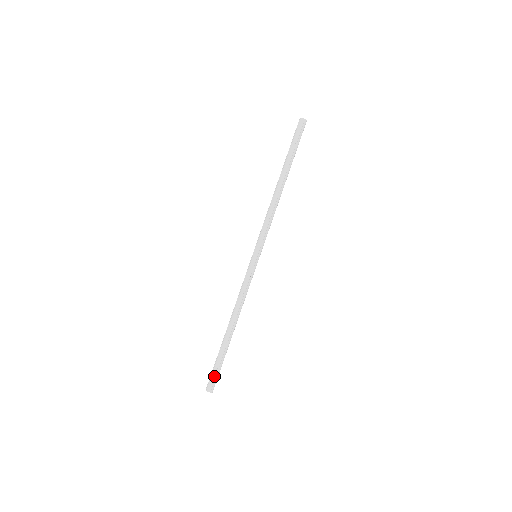
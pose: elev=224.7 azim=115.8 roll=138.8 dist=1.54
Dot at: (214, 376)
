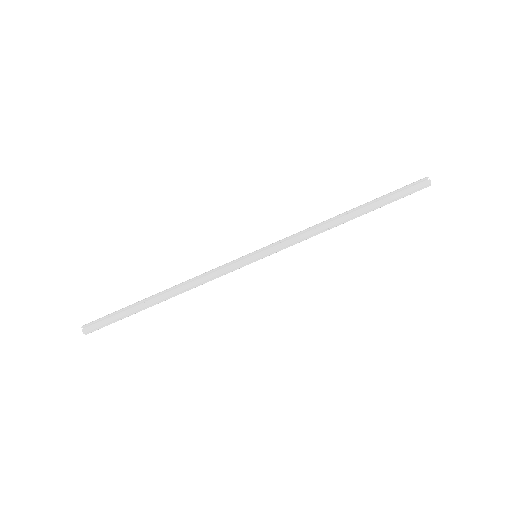
Dot at: (104, 325)
